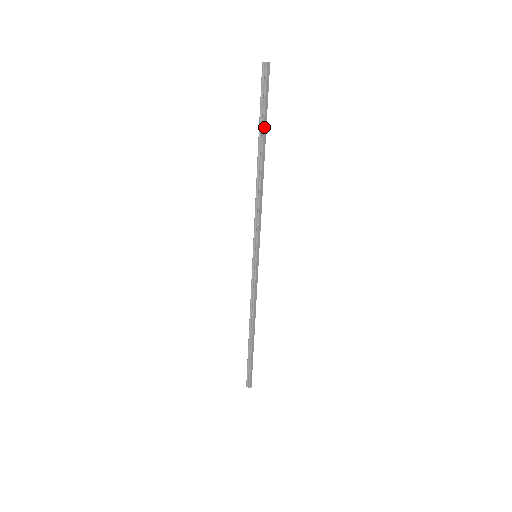
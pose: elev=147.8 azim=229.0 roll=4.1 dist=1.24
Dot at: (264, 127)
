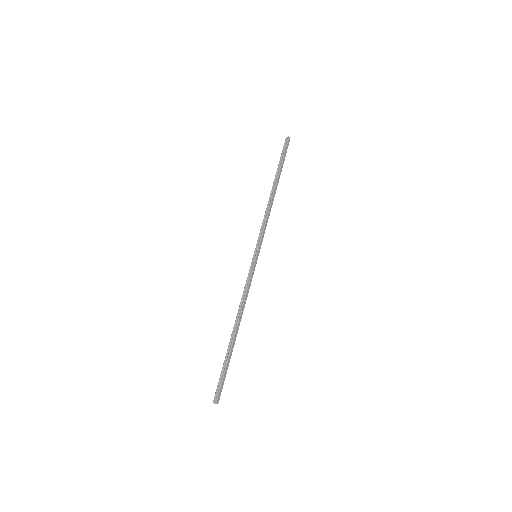
Dot at: (281, 168)
